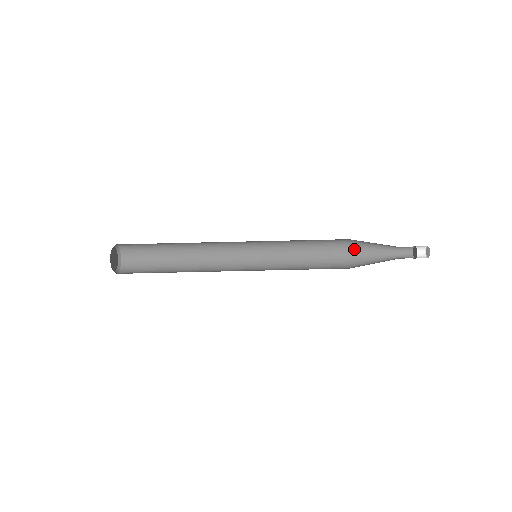
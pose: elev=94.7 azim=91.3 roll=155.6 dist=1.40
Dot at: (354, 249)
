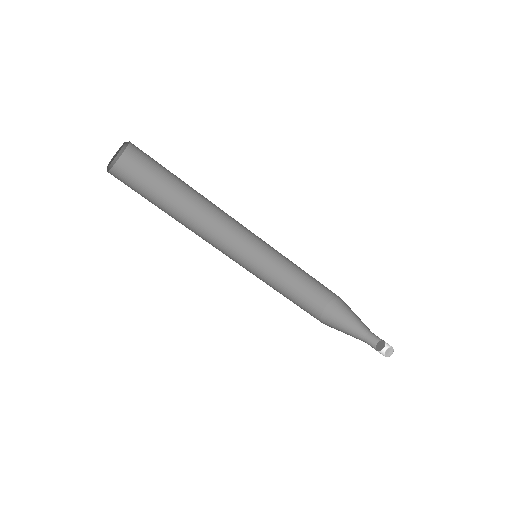
Dot at: (339, 305)
